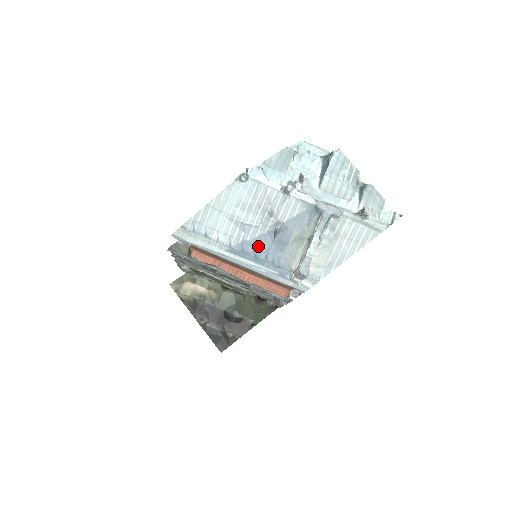
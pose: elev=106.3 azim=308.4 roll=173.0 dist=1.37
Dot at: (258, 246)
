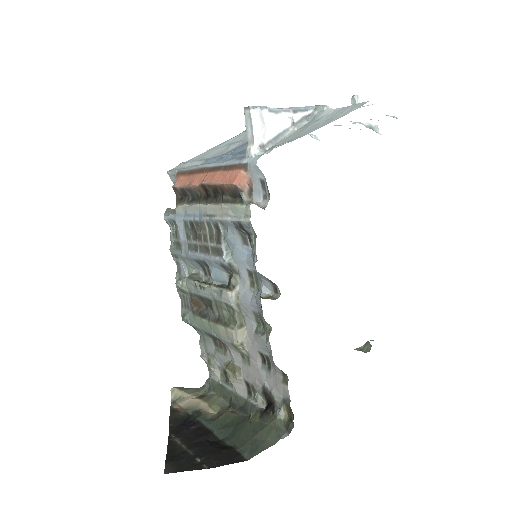
Dot at: (232, 151)
